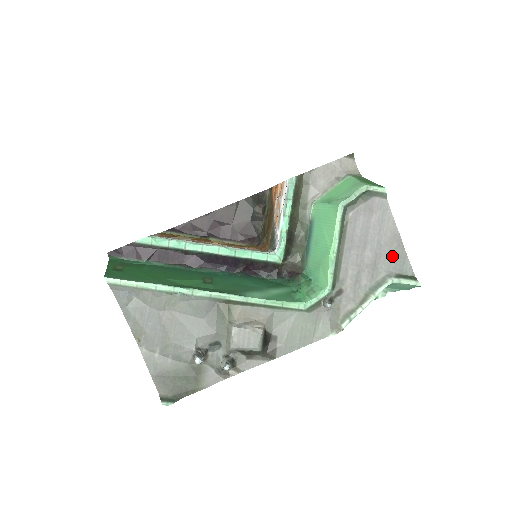
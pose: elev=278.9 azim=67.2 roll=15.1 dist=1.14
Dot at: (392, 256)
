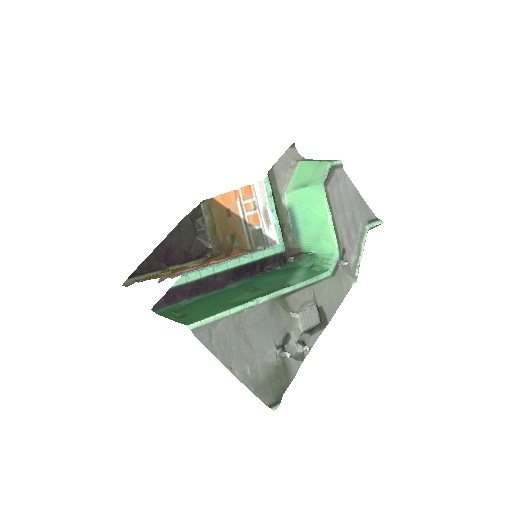
Dot at: (360, 209)
